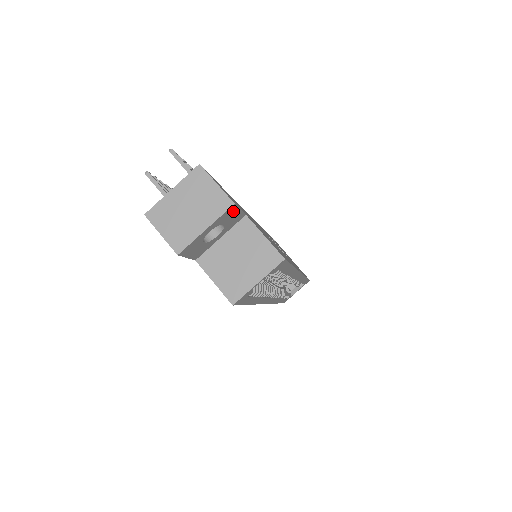
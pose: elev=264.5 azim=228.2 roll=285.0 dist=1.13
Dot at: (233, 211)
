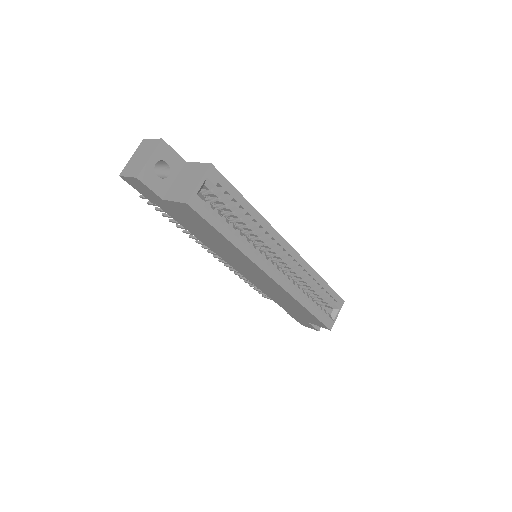
Dot at: (167, 149)
